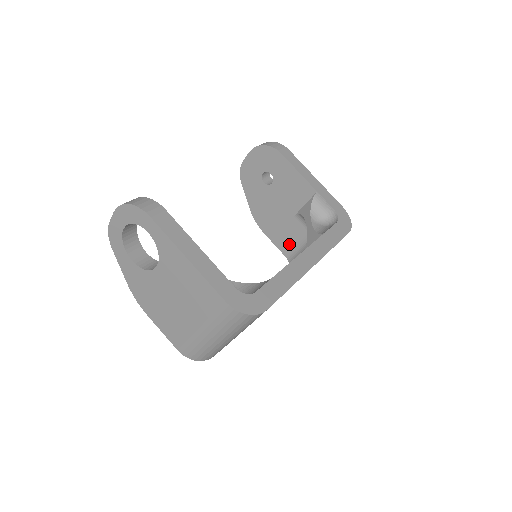
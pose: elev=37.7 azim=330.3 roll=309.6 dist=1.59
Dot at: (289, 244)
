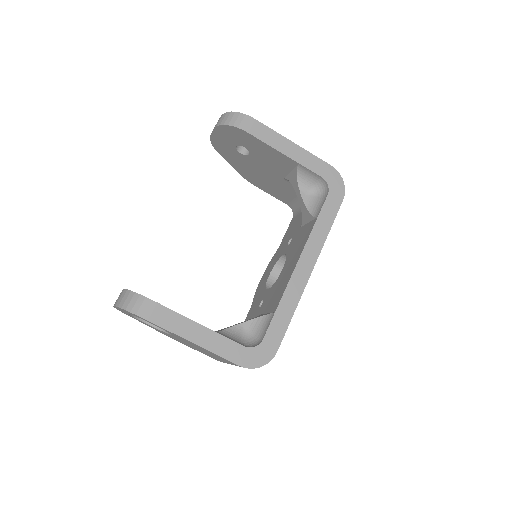
Dot at: (287, 197)
